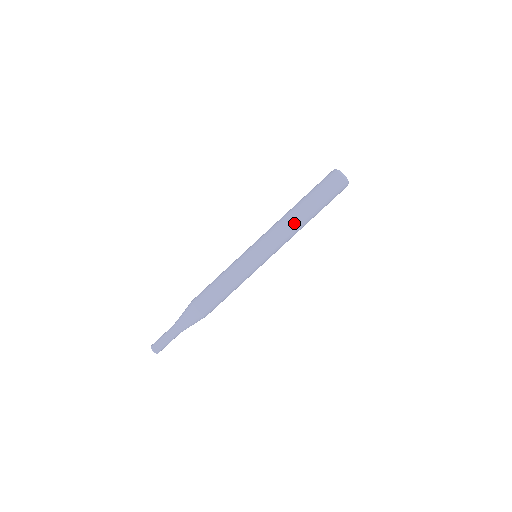
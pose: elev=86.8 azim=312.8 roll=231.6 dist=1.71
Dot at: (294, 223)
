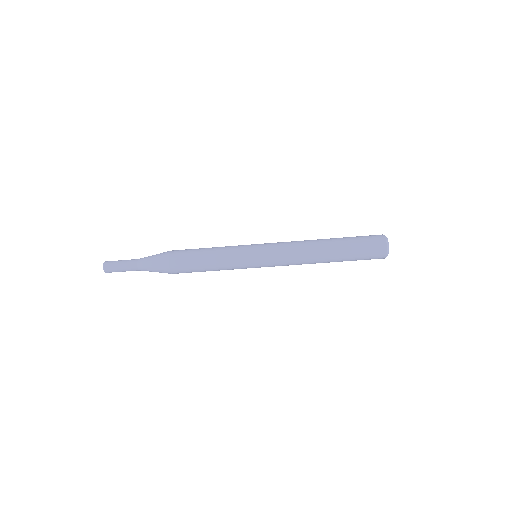
Dot at: (312, 255)
